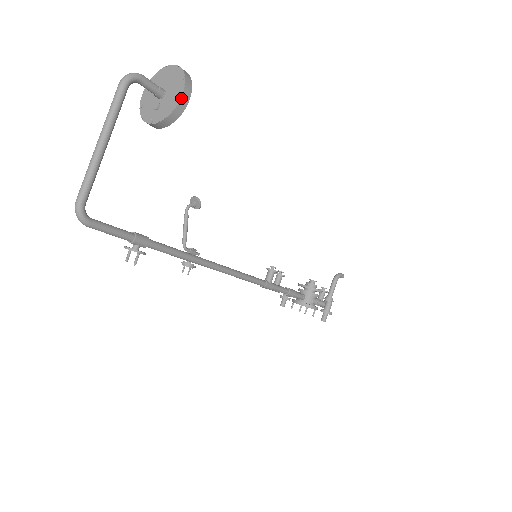
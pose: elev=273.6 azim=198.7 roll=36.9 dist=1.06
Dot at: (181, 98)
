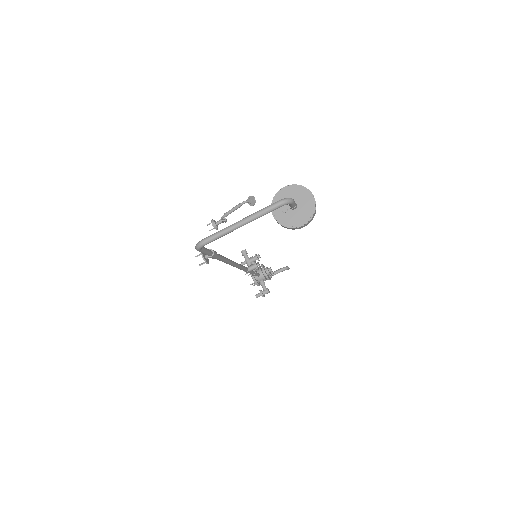
Dot at: (300, 227)
